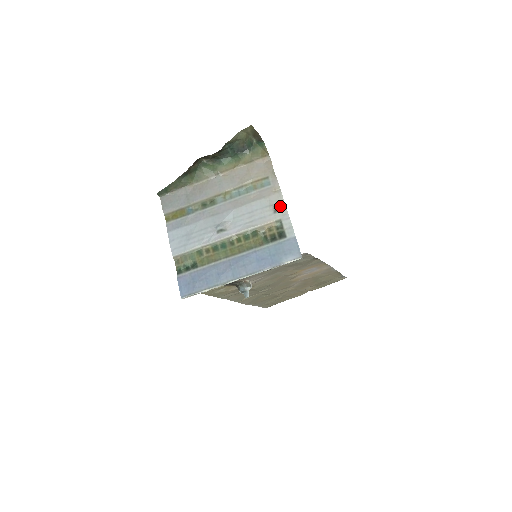
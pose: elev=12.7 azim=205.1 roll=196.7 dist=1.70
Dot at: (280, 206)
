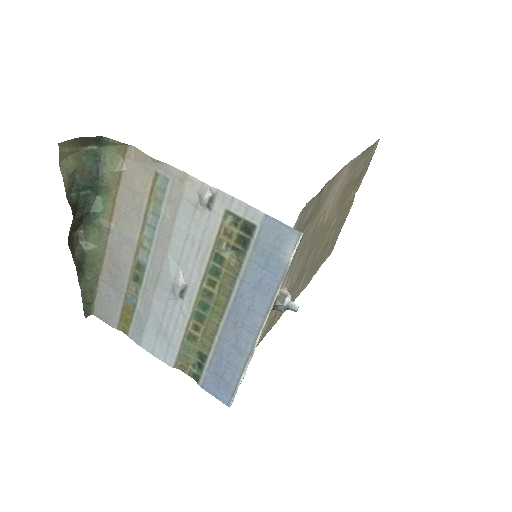
Dot at: (206, 195)
